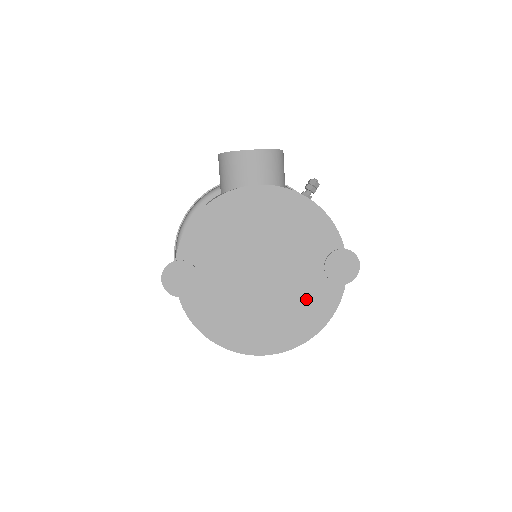
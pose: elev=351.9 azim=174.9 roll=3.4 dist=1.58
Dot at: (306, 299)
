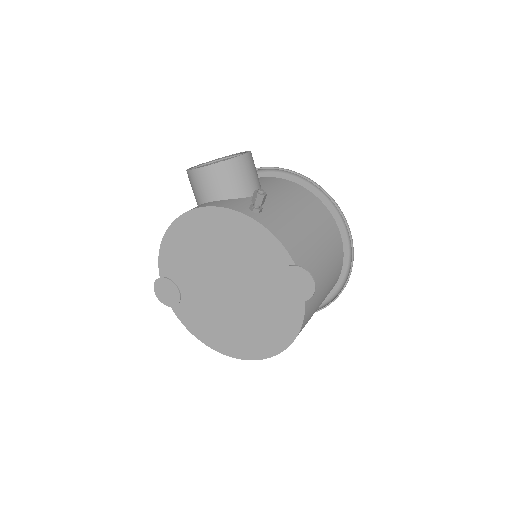
Dot at: (270, 313)
